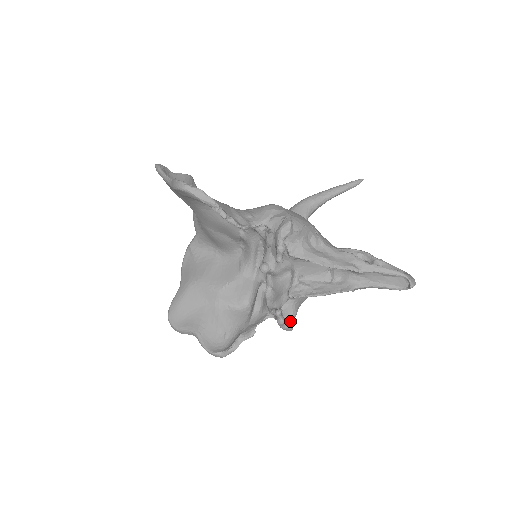
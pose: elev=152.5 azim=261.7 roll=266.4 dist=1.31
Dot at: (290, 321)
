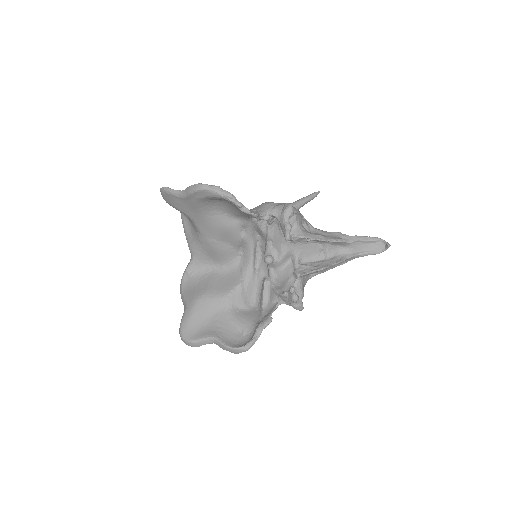
Dot at: (301, 300)
